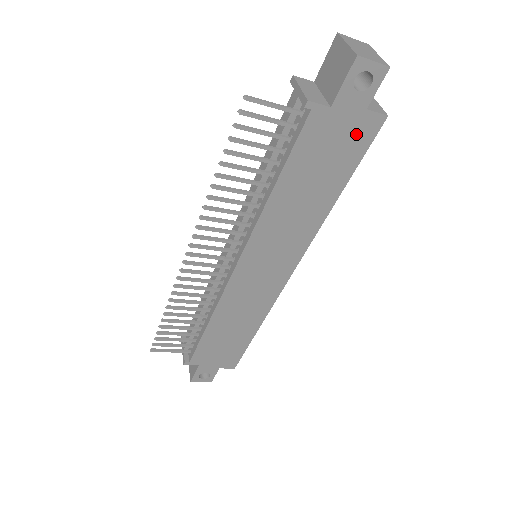
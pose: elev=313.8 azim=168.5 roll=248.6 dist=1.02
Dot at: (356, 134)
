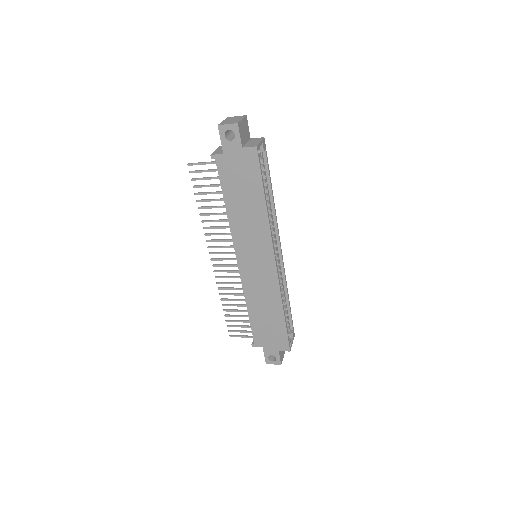
Dot at: (247, 162)
